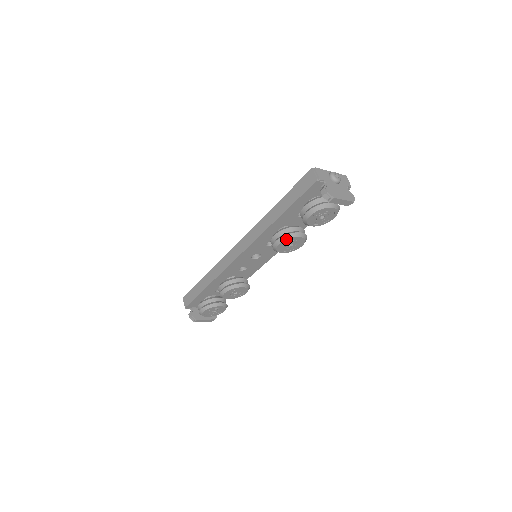
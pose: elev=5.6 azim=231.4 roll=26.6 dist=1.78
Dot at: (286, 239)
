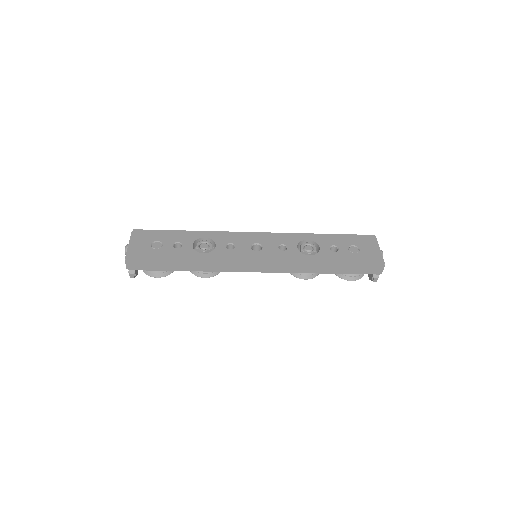
Dot at: (312, 278)
